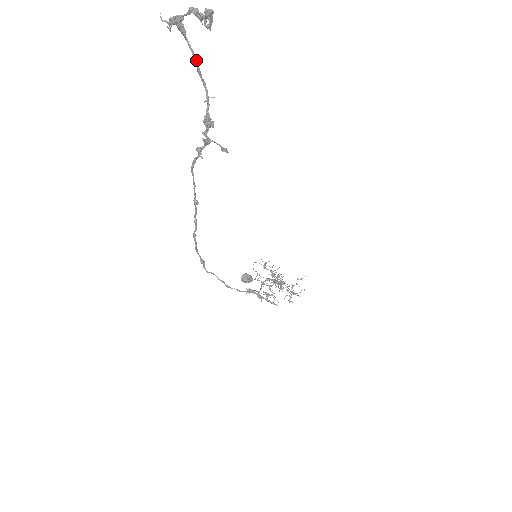
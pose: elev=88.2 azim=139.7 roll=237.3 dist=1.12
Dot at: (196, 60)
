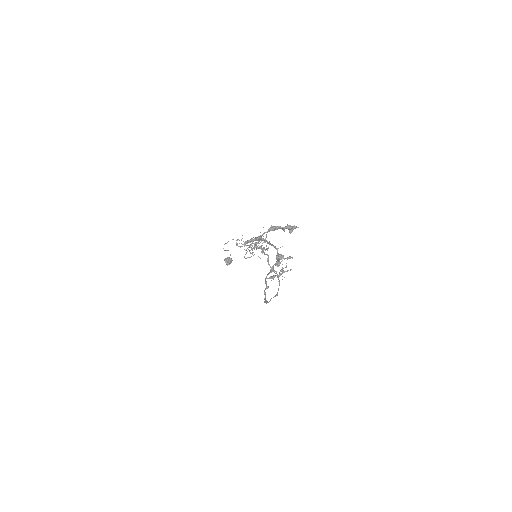
Dot at: (268, 242)
